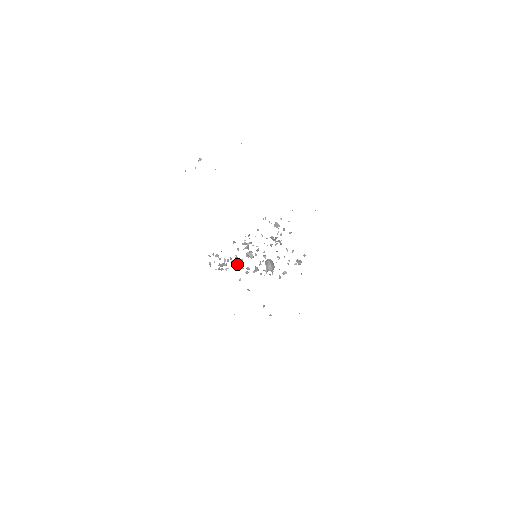
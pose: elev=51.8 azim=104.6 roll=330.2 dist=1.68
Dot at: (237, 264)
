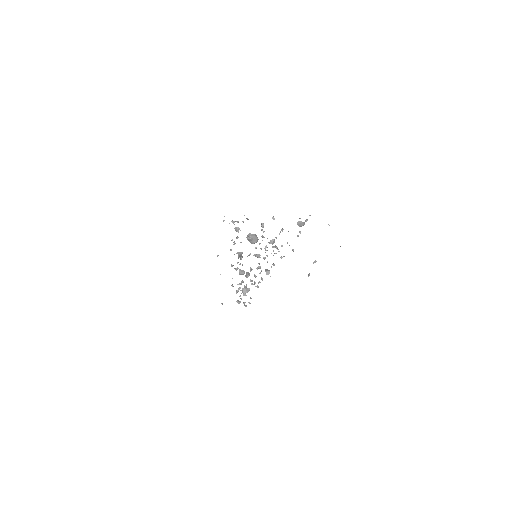
Dot at: (246, 273)
